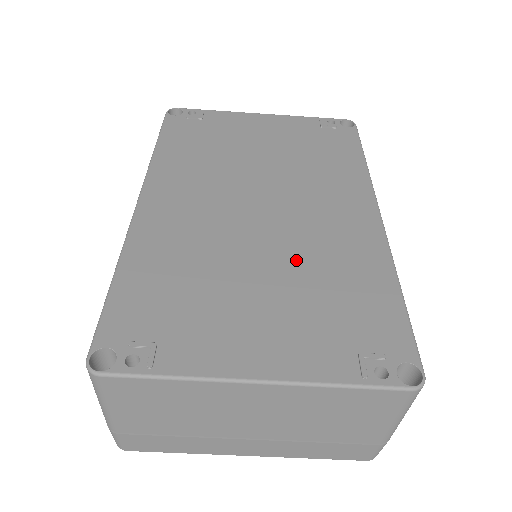
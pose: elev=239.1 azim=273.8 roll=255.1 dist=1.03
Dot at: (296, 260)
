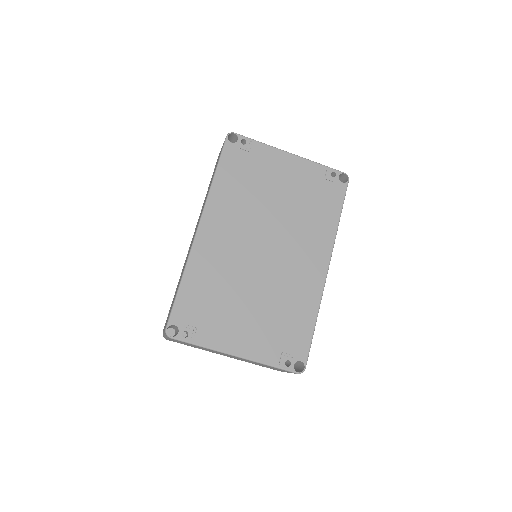
Dot at: (272, 292)
